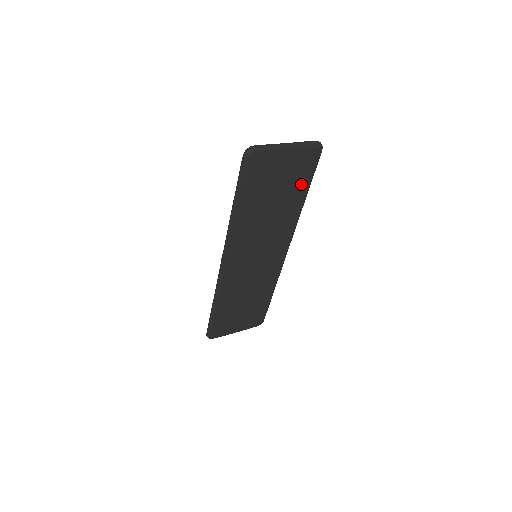
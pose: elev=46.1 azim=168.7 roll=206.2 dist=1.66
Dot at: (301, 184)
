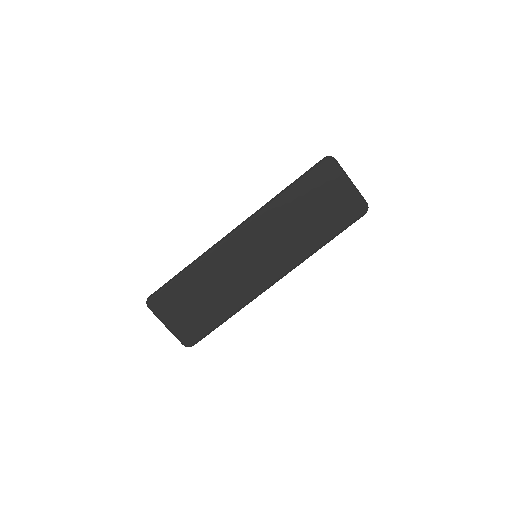
Dot at: (334, 225)
